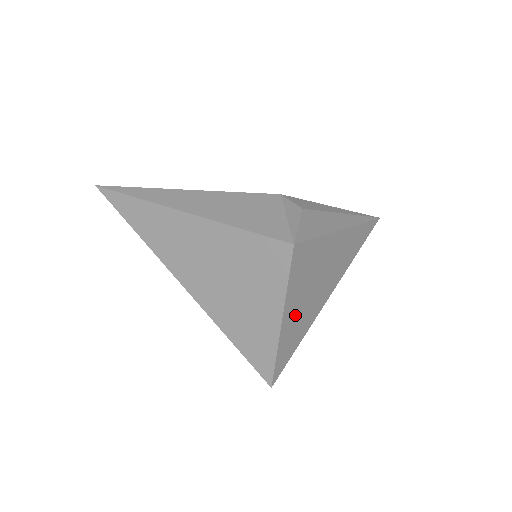
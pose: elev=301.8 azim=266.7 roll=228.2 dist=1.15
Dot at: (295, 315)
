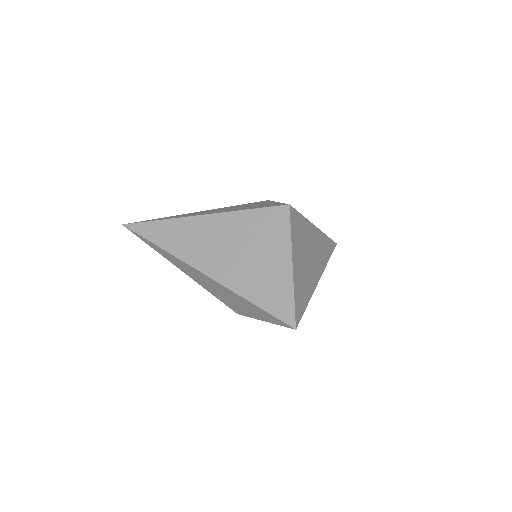
Dot at: (300, 271)
